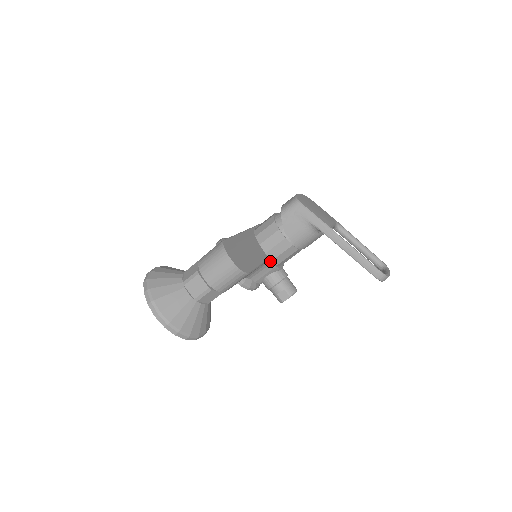
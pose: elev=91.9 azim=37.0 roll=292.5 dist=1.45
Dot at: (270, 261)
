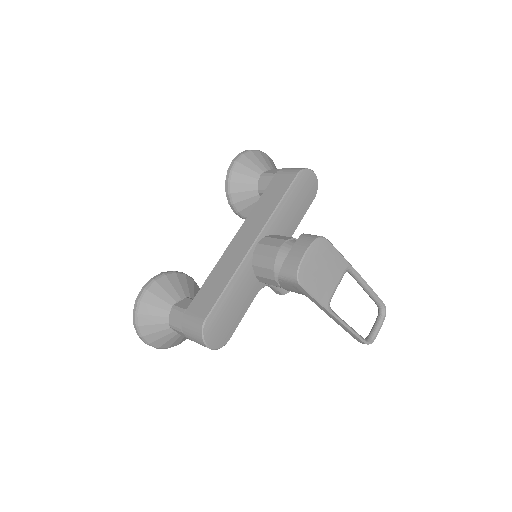
Dot at: (264, 286)
